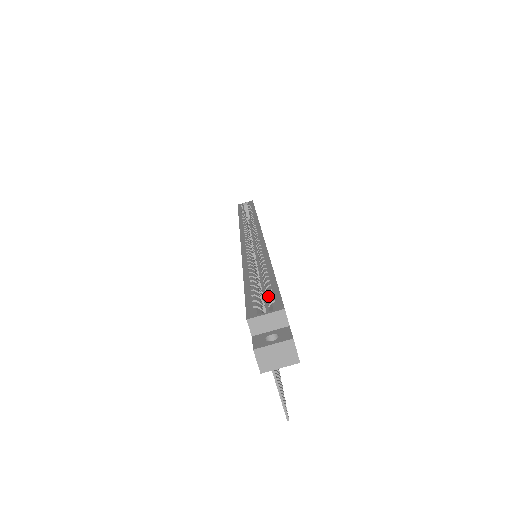
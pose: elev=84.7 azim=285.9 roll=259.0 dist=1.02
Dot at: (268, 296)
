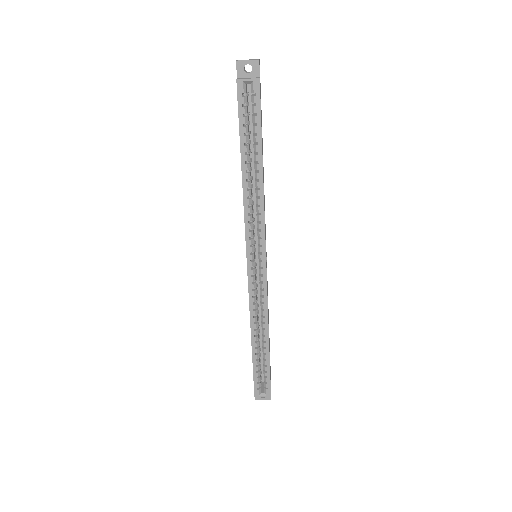
Dot at: (265, 380)
